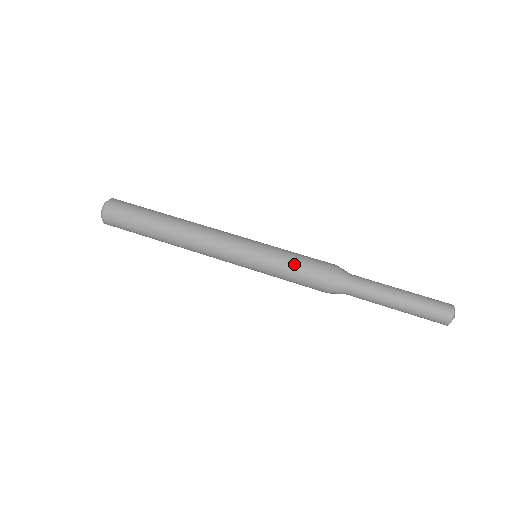
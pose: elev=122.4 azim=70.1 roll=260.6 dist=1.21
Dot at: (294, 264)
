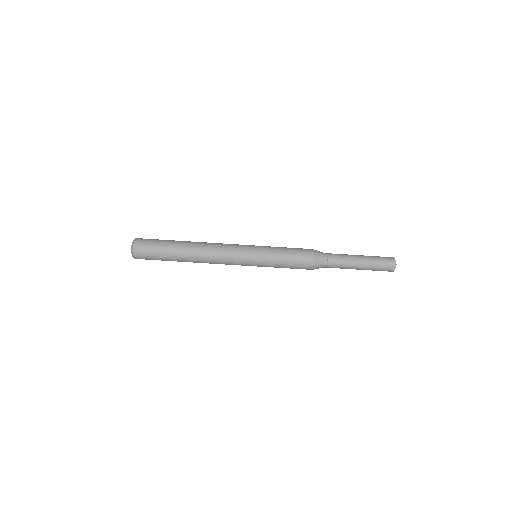
Dot at: occluded
